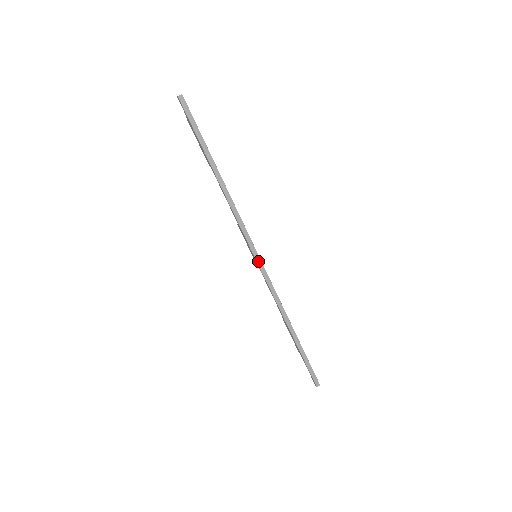
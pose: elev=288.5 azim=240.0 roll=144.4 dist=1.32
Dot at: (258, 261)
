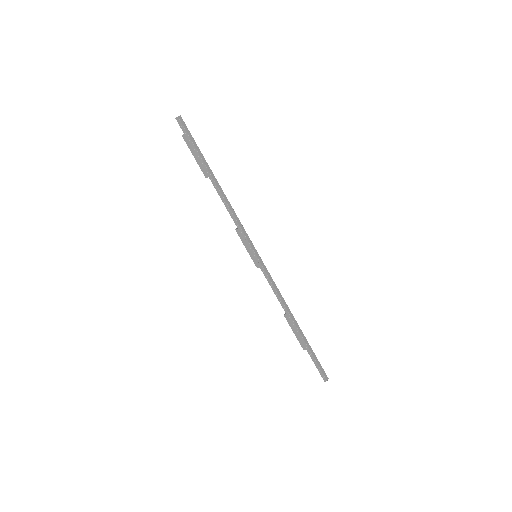
Dot at: (259, 260)
